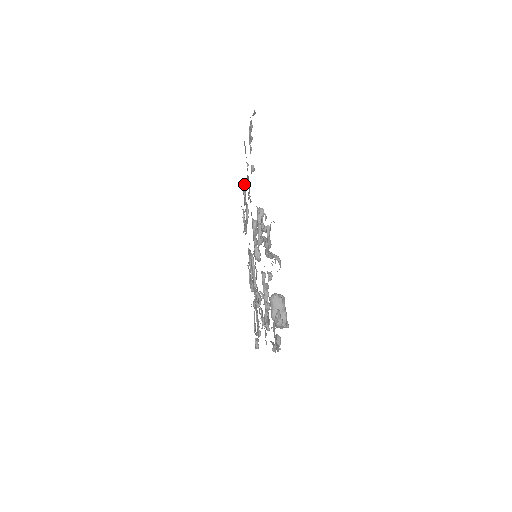
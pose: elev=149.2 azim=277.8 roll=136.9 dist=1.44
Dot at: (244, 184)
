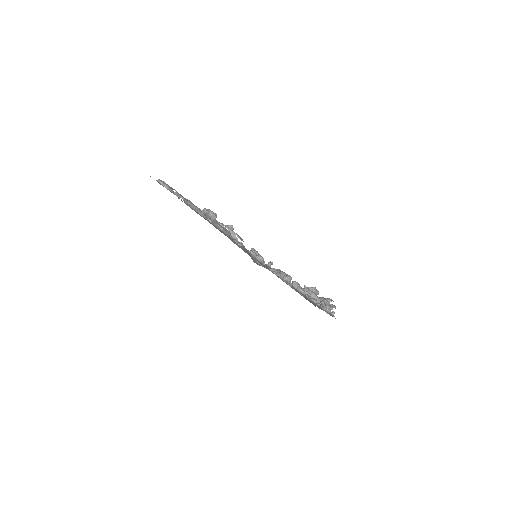
Dot at: (185, 200)
